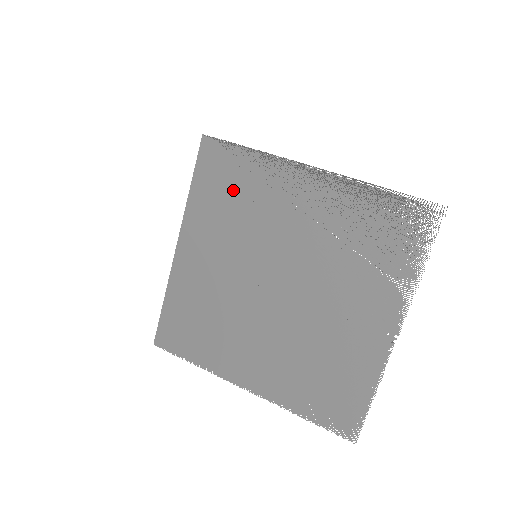
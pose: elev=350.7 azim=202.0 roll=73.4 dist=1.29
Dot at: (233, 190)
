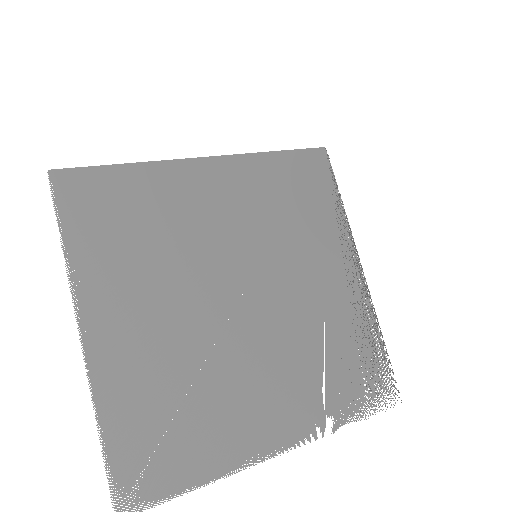
Dot at: (300, 200)
